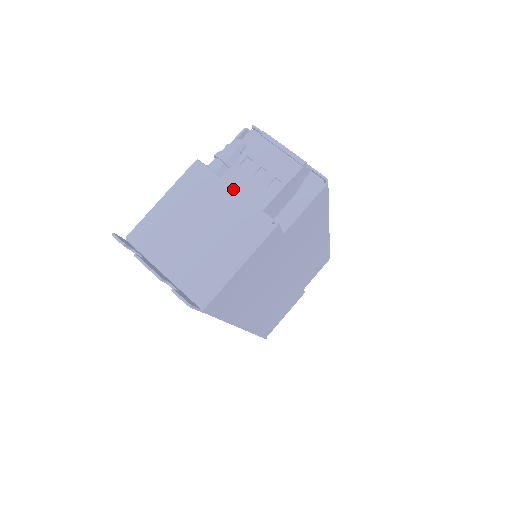
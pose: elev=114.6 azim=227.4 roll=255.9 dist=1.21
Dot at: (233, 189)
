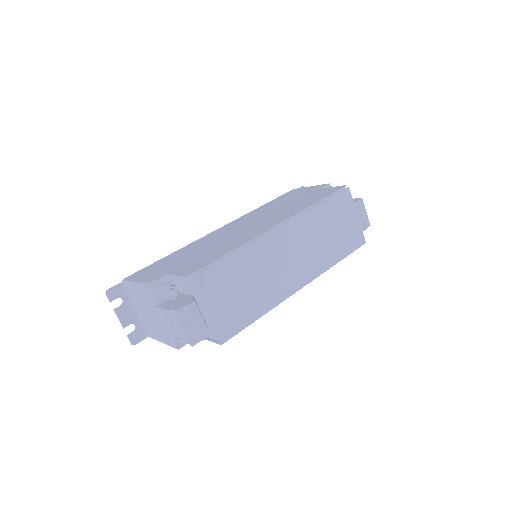
Dot at: (161, 317)
